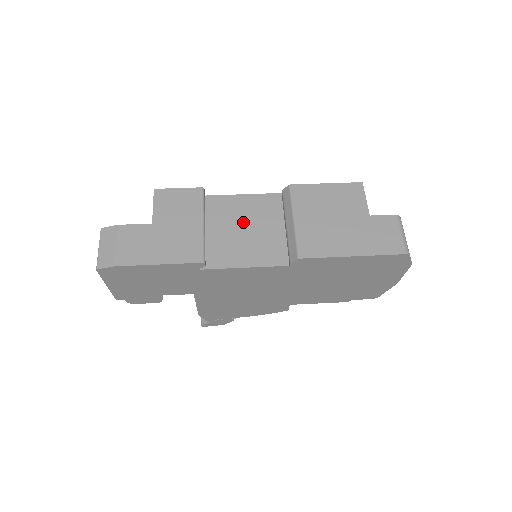
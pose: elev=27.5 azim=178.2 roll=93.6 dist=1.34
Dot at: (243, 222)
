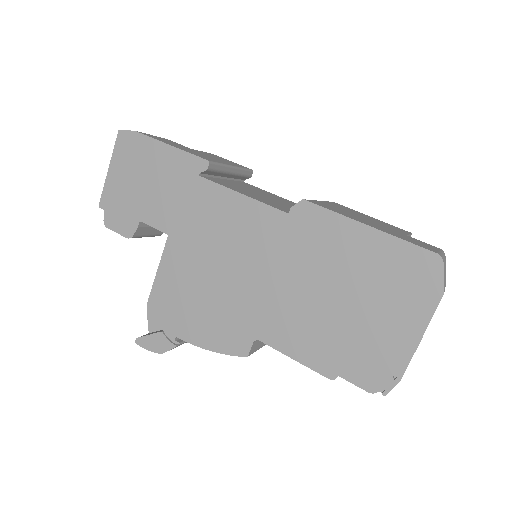
Dot at: (268, 196)
